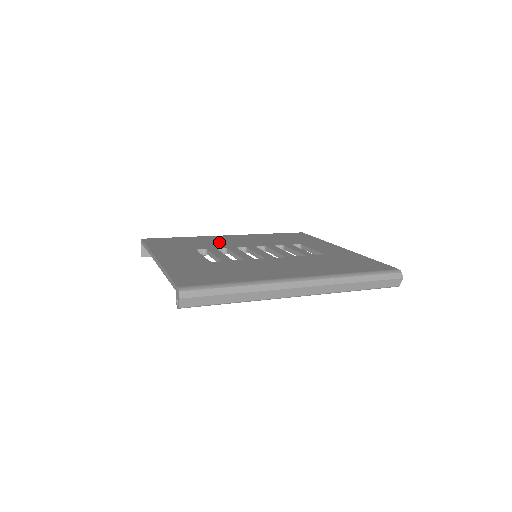
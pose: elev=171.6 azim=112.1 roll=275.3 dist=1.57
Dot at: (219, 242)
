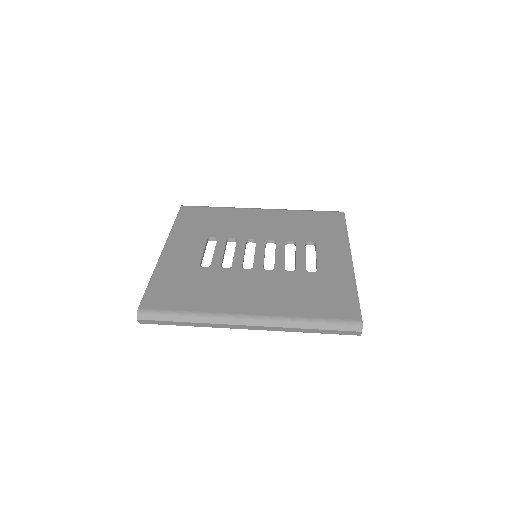
Dot at: (240, 225)
